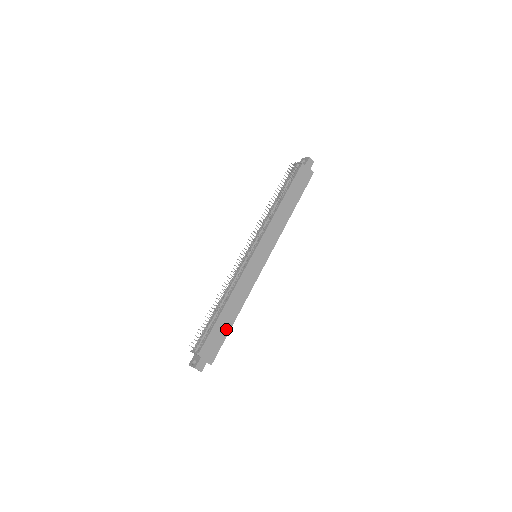
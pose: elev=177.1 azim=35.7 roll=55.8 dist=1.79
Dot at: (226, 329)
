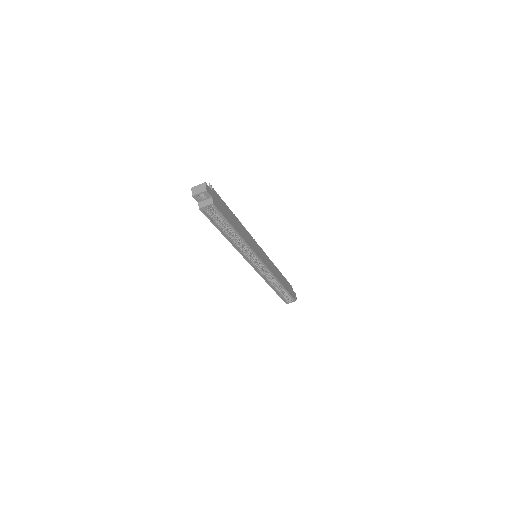
Dot at: (231, 221)
